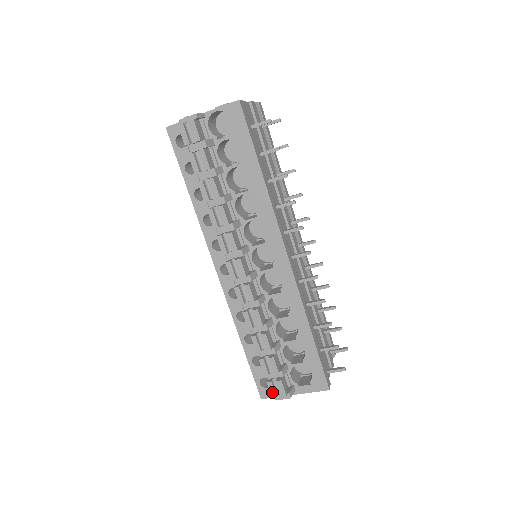
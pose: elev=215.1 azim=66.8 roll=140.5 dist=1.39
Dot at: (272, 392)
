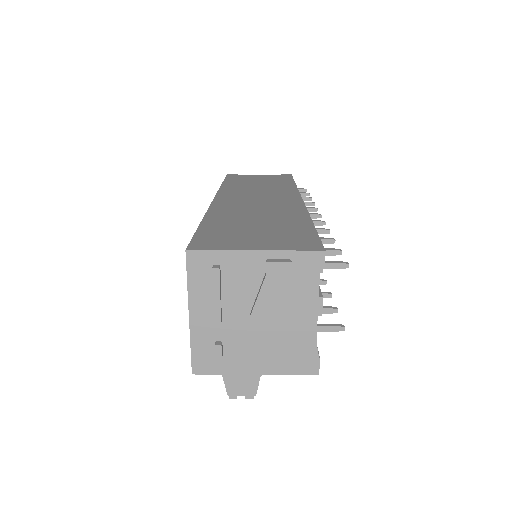
Dot at: occluded
